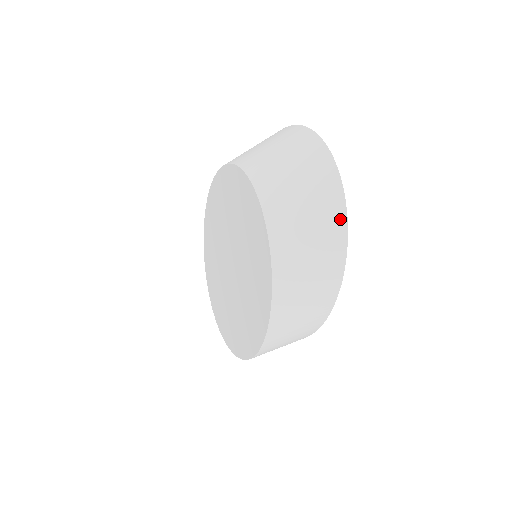
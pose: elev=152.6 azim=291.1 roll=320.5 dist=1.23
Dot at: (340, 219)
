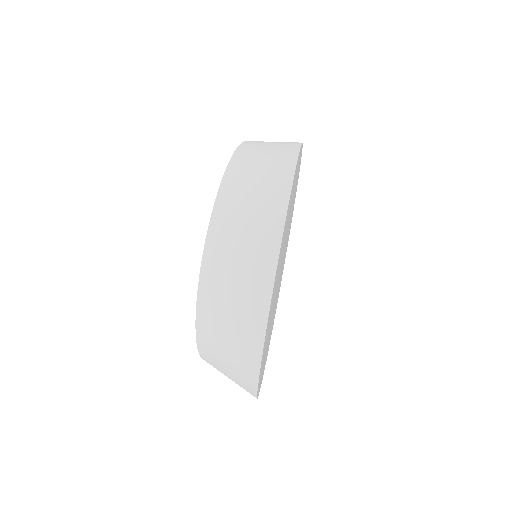
Dot at: (253, 365)
